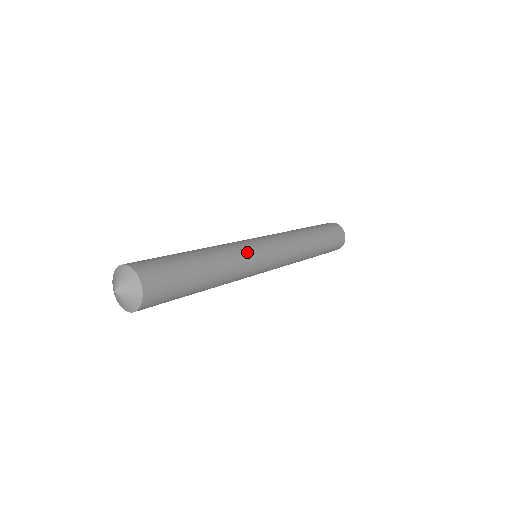
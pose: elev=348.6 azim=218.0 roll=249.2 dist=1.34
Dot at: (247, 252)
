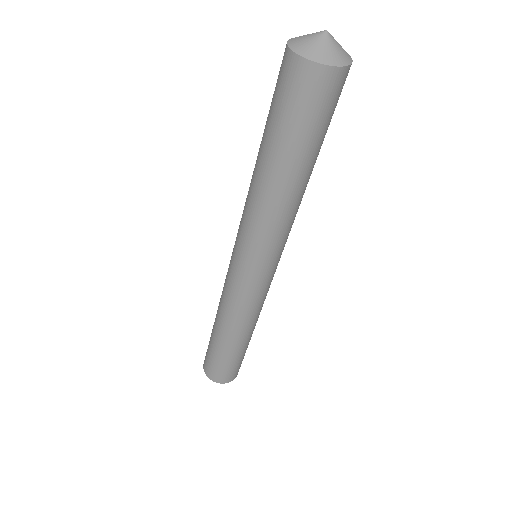
Dot at: occluded
